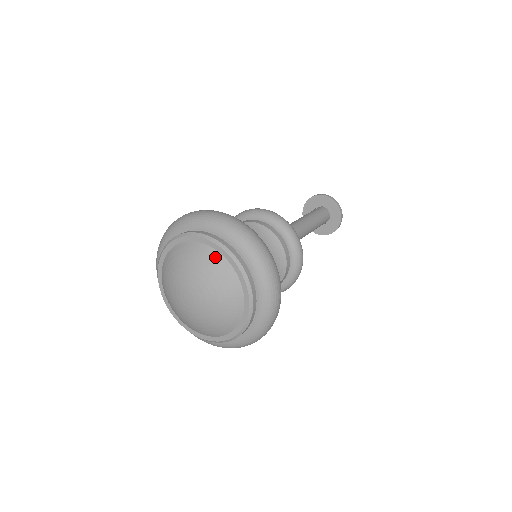
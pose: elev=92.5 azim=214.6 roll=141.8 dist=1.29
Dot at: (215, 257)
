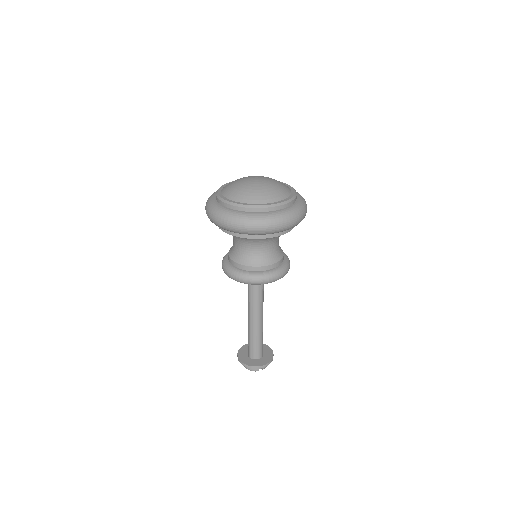
Dot at: occluded
